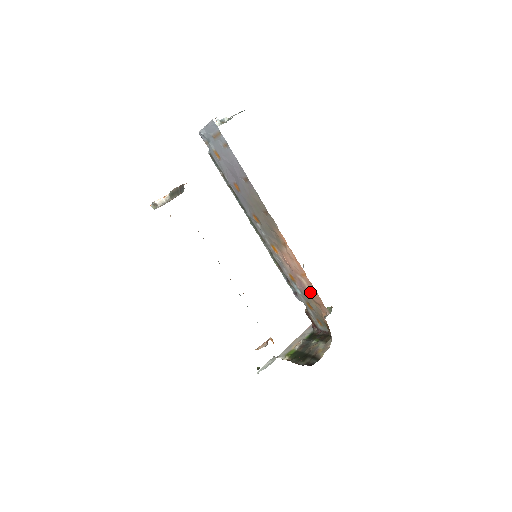
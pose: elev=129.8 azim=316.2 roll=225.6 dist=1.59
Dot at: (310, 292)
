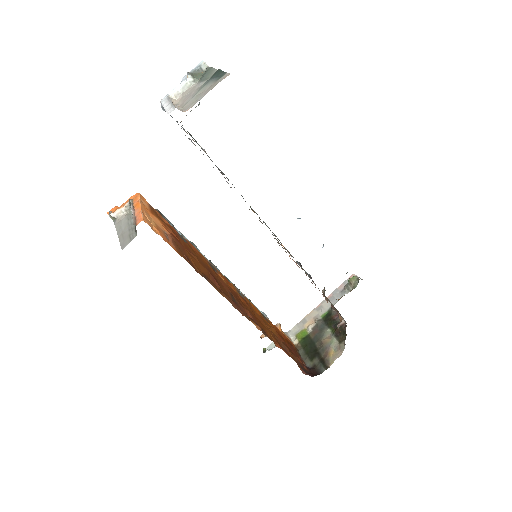
Dot at: occluded
